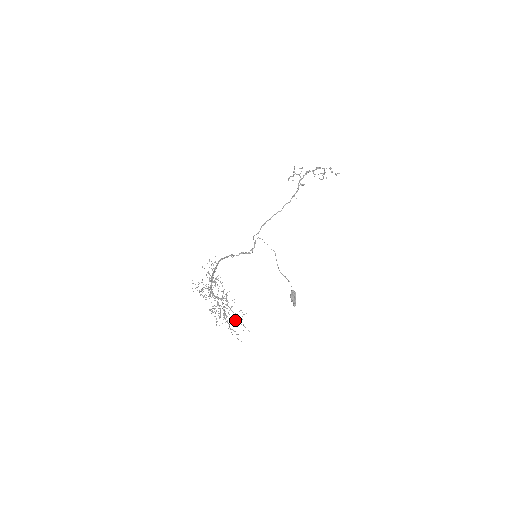
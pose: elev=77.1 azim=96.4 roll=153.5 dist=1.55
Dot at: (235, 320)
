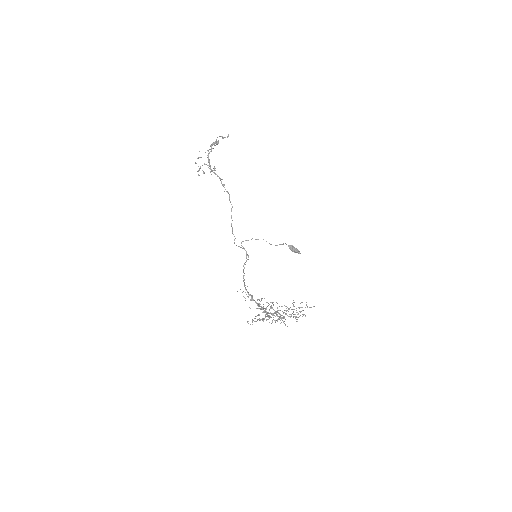
Dot at: (300, 311)
